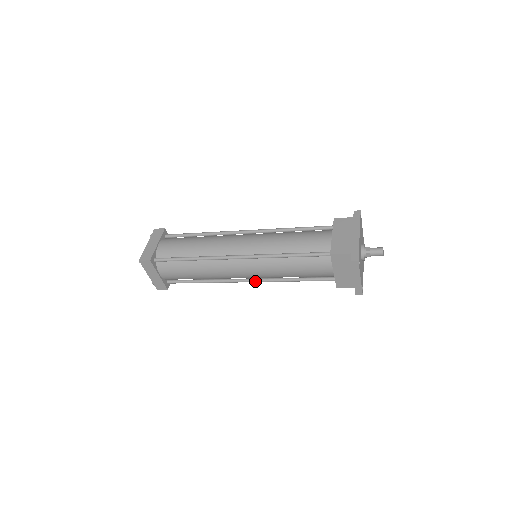
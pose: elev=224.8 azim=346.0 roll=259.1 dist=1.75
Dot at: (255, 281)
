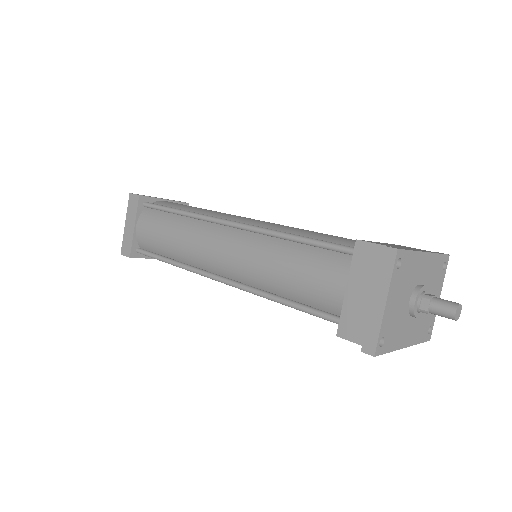
Dot at: (228, 281)
